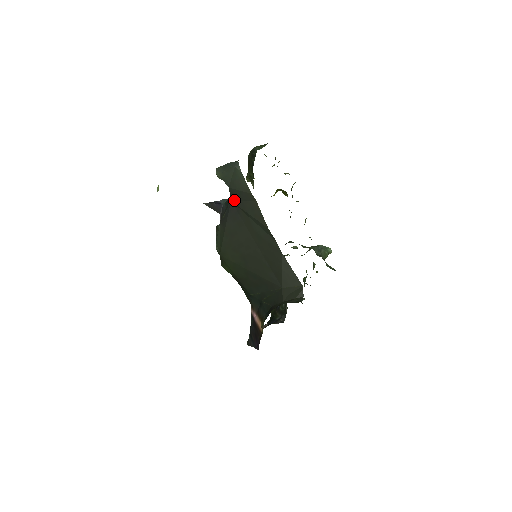
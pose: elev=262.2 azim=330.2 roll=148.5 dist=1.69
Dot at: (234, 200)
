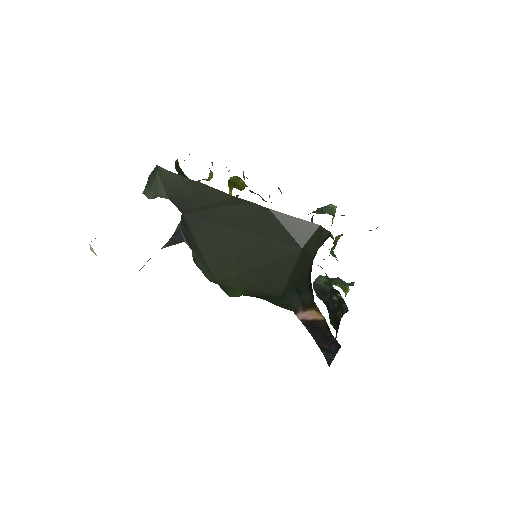
Dot at: (183, 208)
